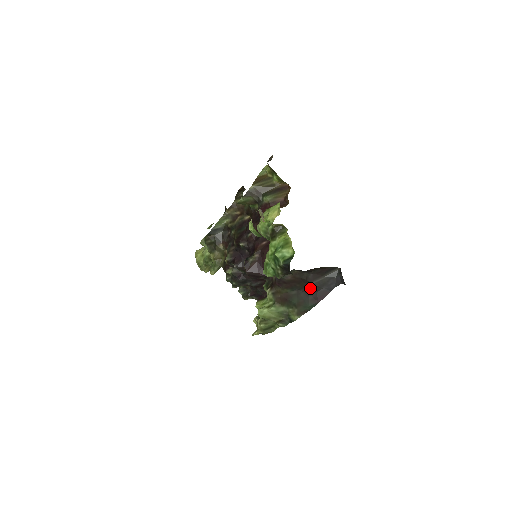
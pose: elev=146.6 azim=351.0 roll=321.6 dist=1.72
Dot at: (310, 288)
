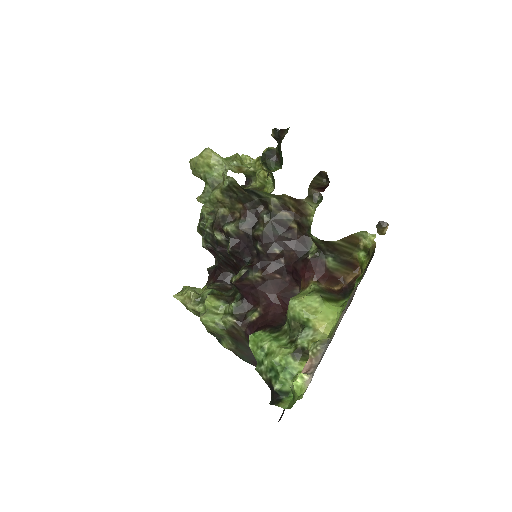
Dot at: occluded
